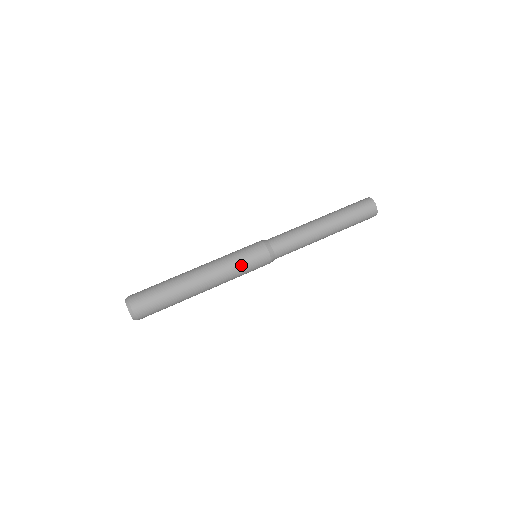
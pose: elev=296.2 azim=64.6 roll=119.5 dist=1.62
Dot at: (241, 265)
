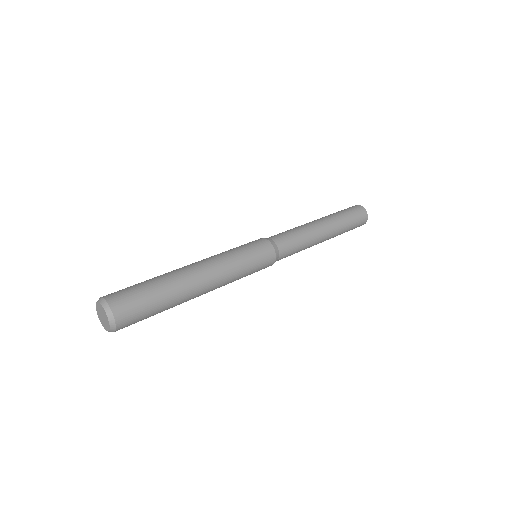
Dot at: (247, 267)
